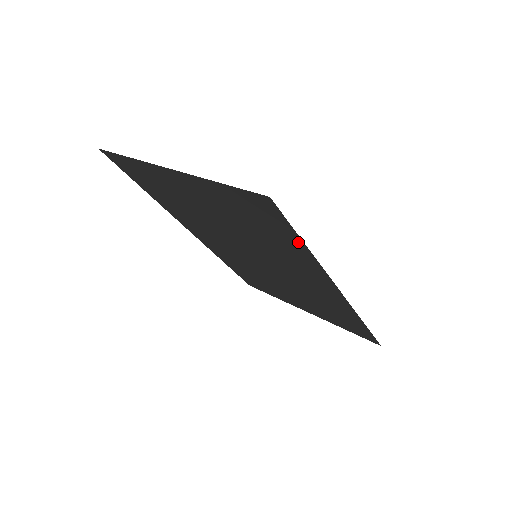
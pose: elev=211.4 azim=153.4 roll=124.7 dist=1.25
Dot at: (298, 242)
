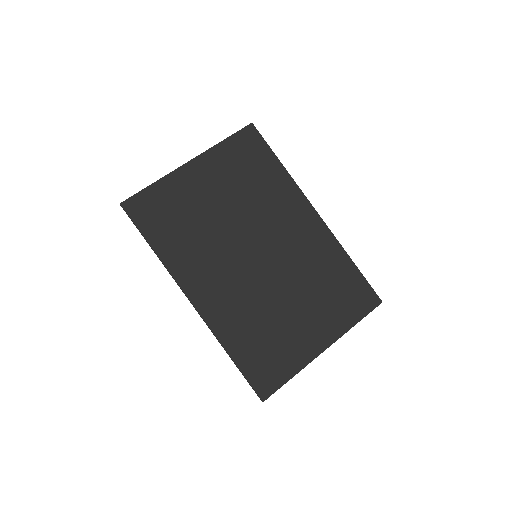
Dot at: (275, 162)
